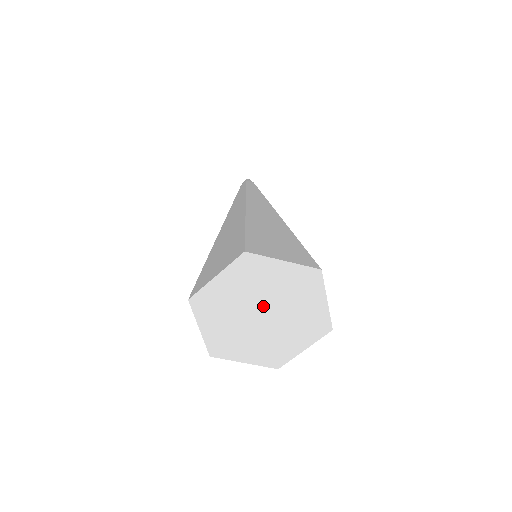
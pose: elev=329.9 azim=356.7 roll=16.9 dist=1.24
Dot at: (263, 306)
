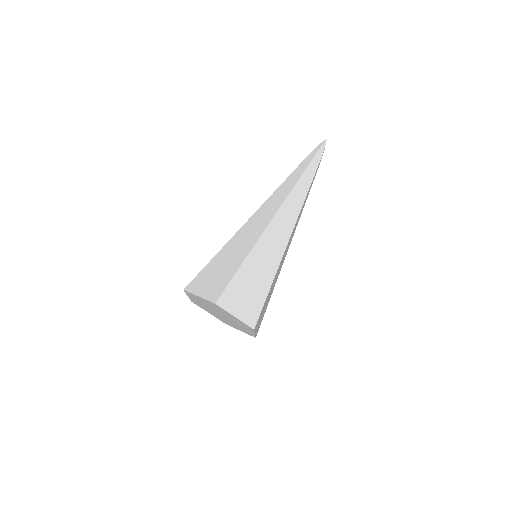
Dot at: (221, 314)
